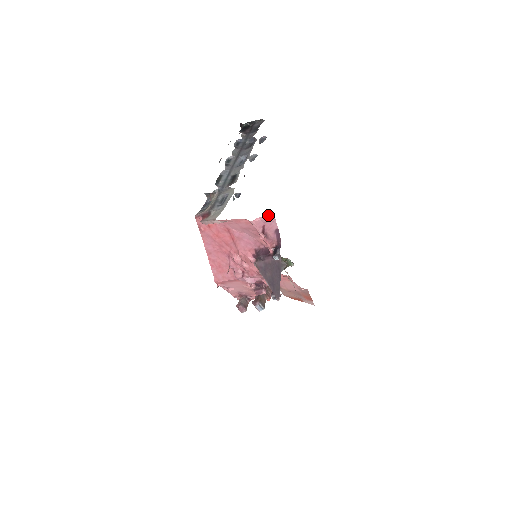
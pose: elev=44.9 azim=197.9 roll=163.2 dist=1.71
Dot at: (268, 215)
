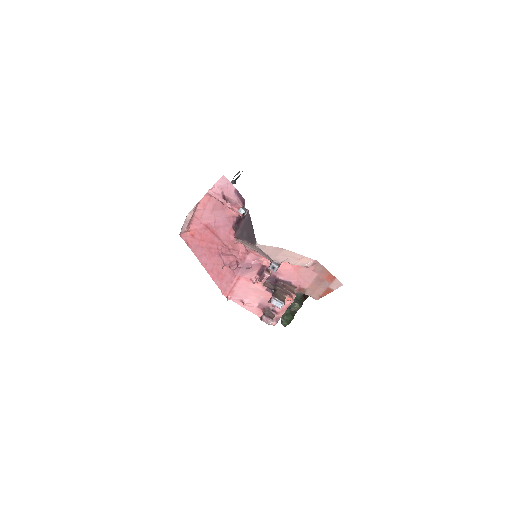
Dot at: (220, 179)
